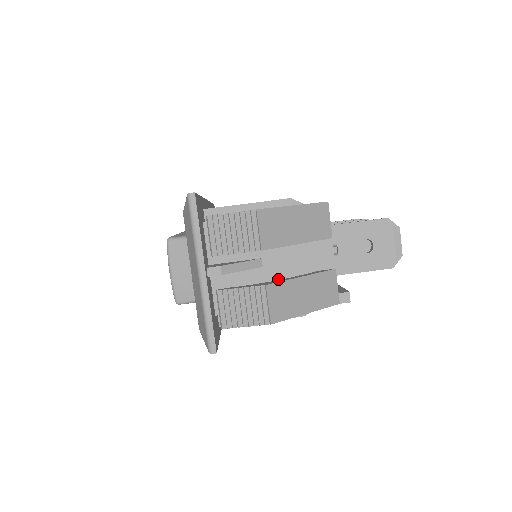
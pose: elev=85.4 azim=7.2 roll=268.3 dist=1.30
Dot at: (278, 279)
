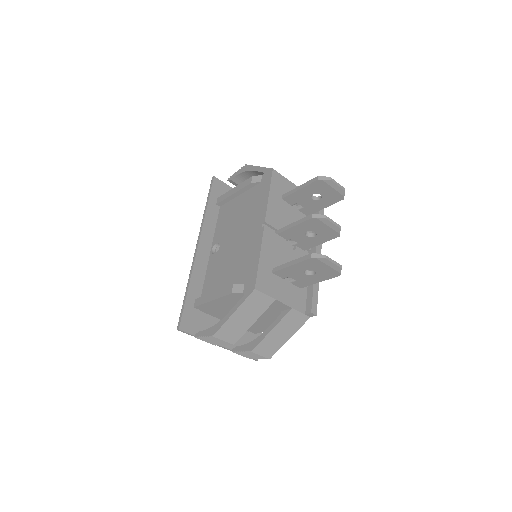
Dot at: (264, 317)
